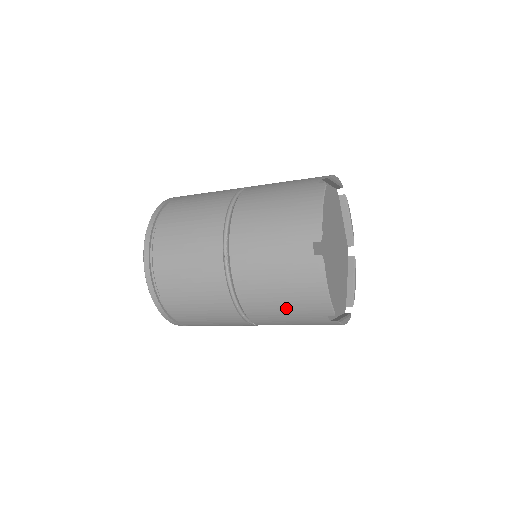
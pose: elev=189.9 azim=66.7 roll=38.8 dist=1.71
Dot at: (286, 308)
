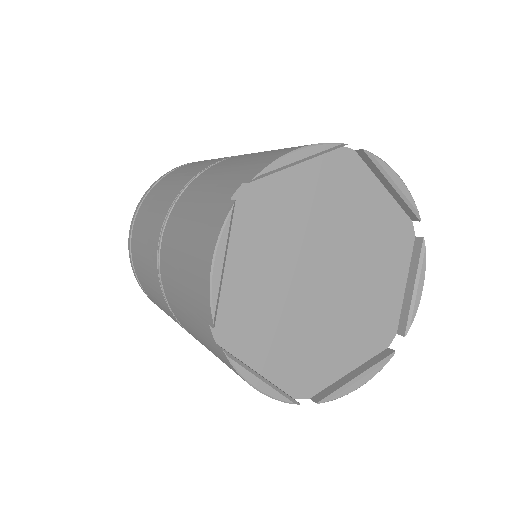
Dot at: (182, 284)
